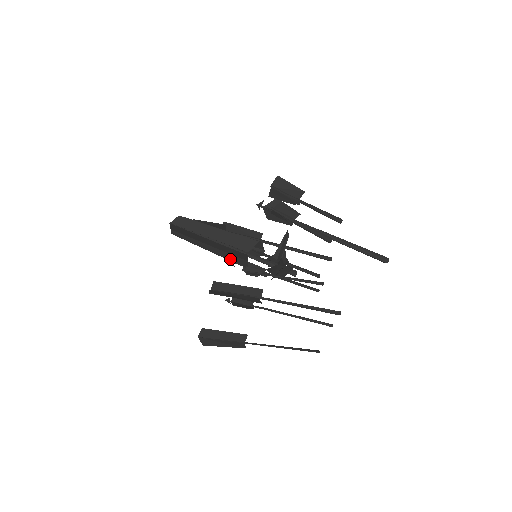
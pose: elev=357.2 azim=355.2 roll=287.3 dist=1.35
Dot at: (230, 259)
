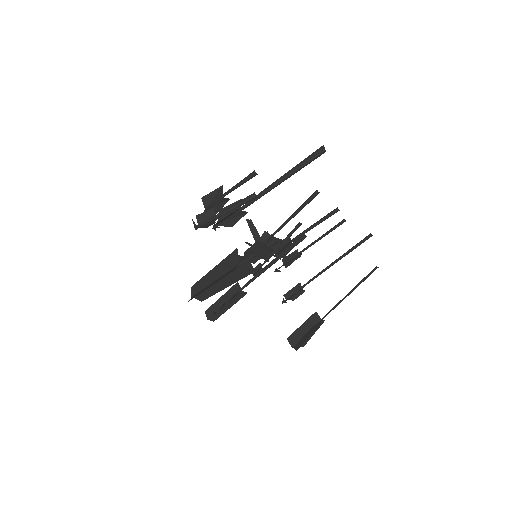
Dot at: (241, 278)
